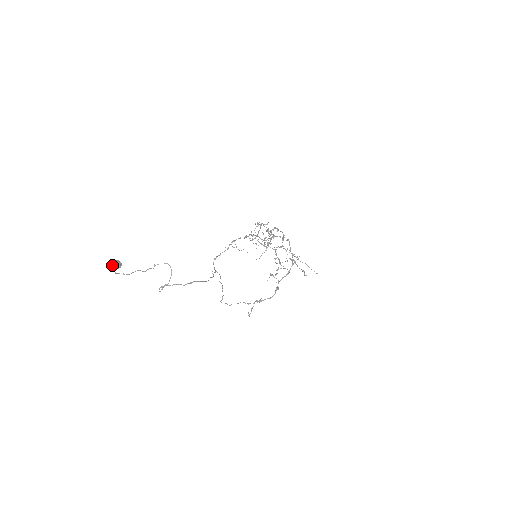
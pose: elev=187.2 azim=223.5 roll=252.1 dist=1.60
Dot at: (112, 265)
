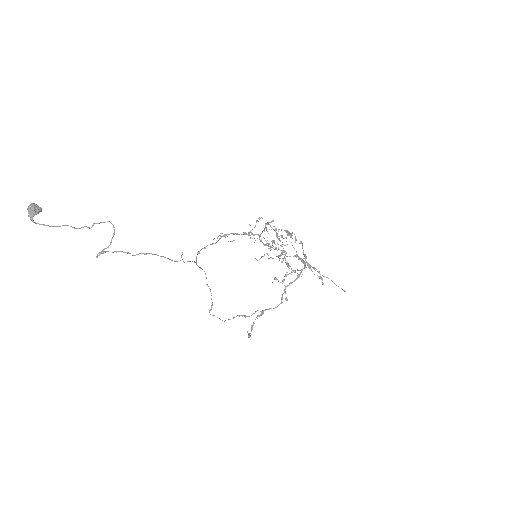
Dot at: (28, 210)
